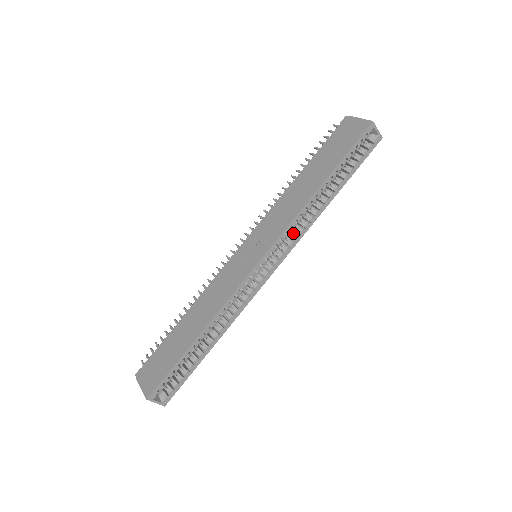
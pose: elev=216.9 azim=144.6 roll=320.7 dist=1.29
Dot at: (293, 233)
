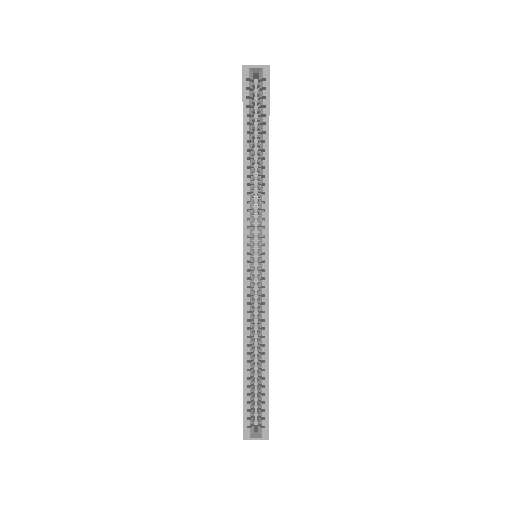
Dot at: (259, 213)
